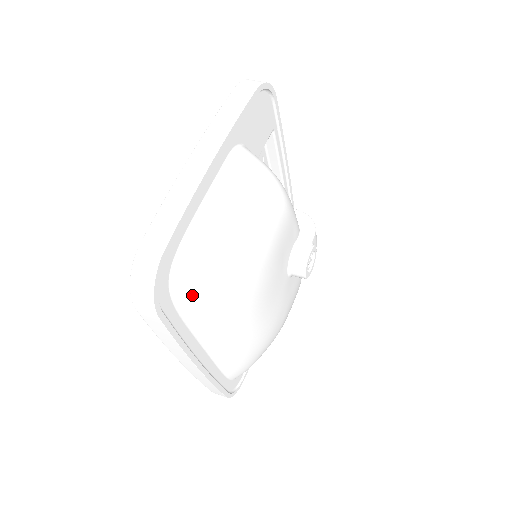
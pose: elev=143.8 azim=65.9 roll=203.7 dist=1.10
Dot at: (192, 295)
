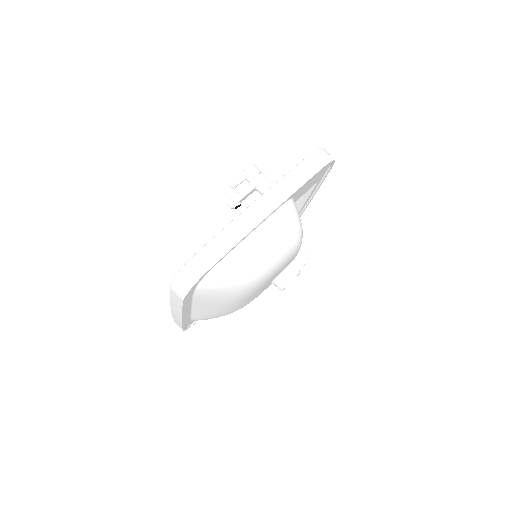
Dot at: (209, 291)
